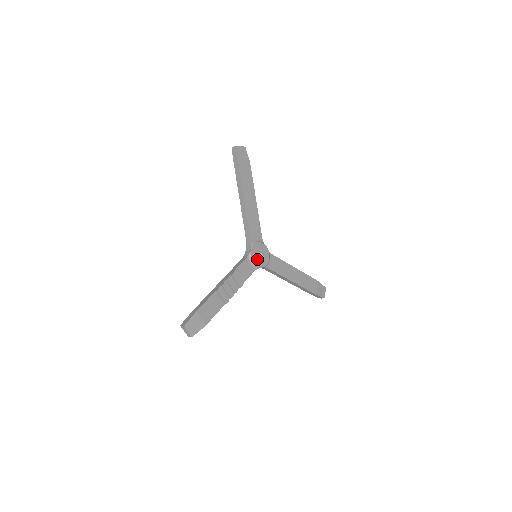
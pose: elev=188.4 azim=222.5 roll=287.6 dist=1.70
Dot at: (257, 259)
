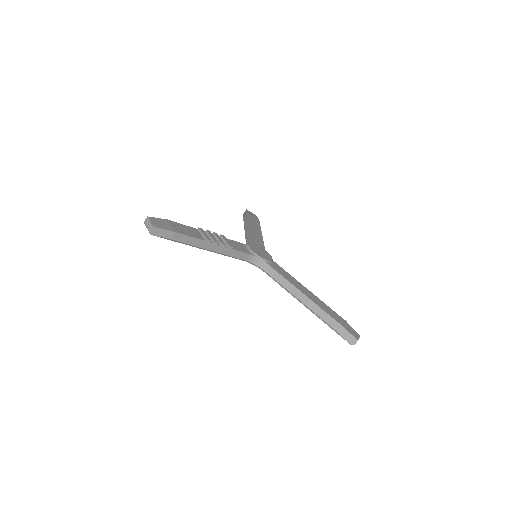
Dot at: (255, 250)
